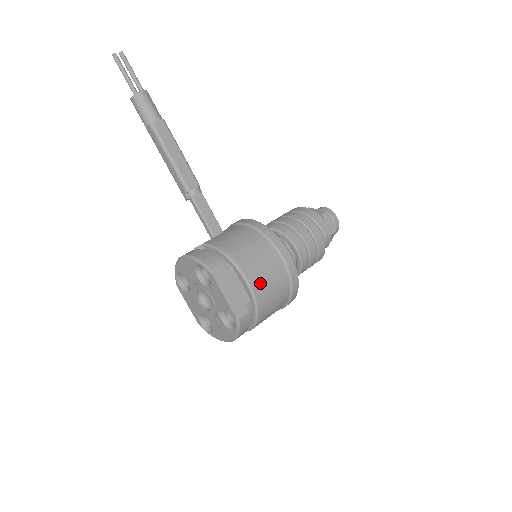
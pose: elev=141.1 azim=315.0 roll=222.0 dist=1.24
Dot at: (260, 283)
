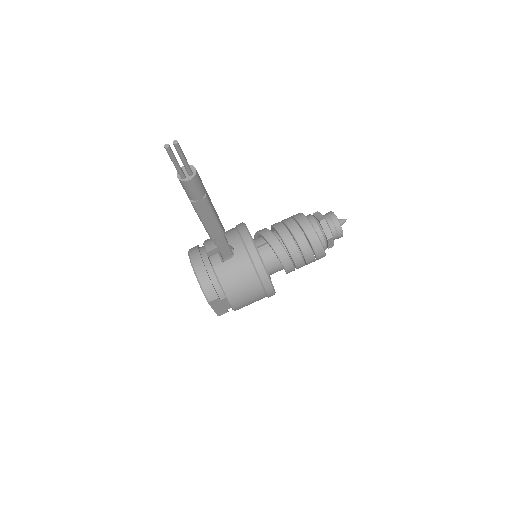
Dot at: (242, 306)
